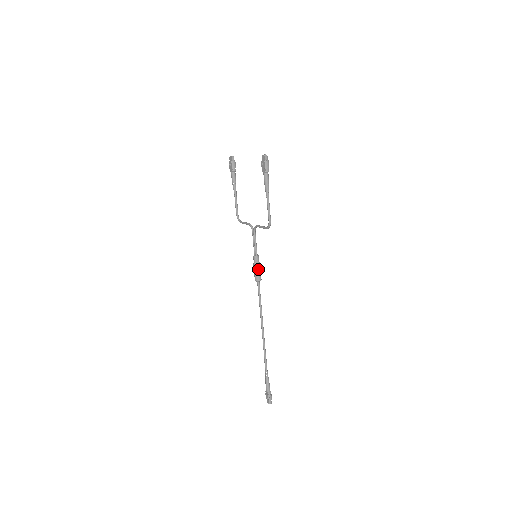
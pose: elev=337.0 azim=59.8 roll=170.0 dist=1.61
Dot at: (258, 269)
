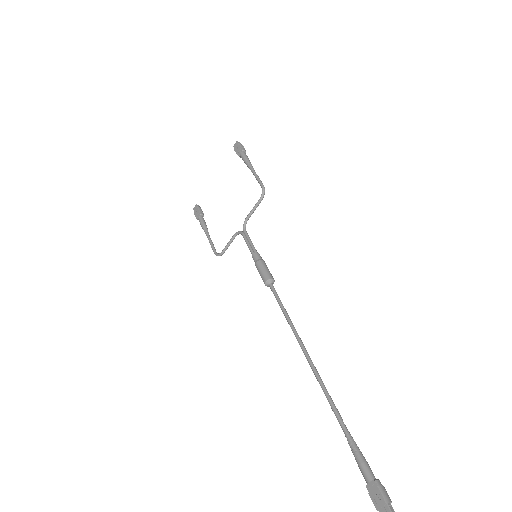
Dot at: (264, 265)
